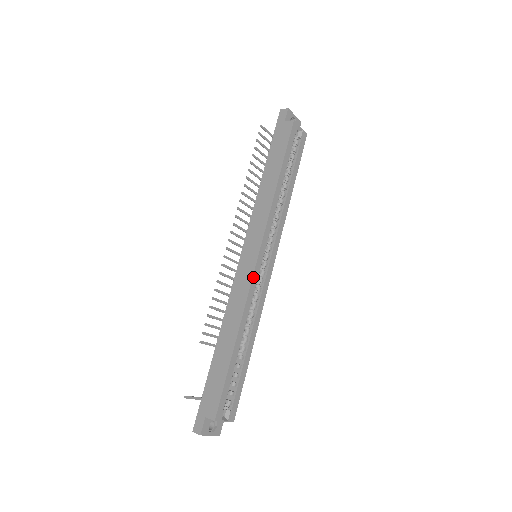
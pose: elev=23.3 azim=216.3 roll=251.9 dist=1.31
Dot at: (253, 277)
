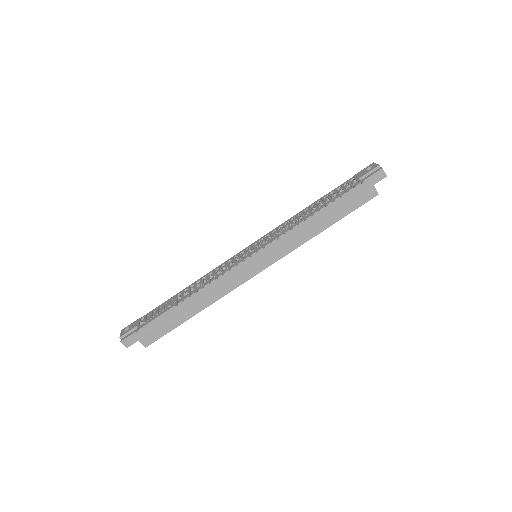
Dot at: (246, 281)
